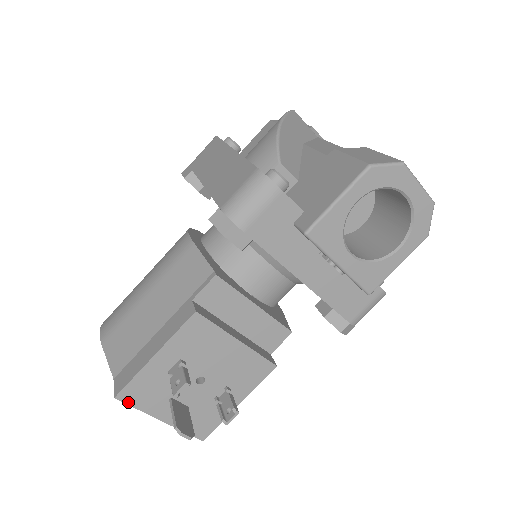
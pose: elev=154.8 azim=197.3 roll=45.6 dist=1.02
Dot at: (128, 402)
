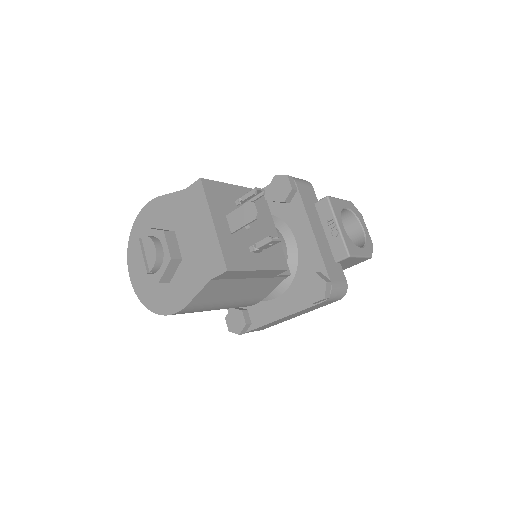
Dot at: (205, 189)
